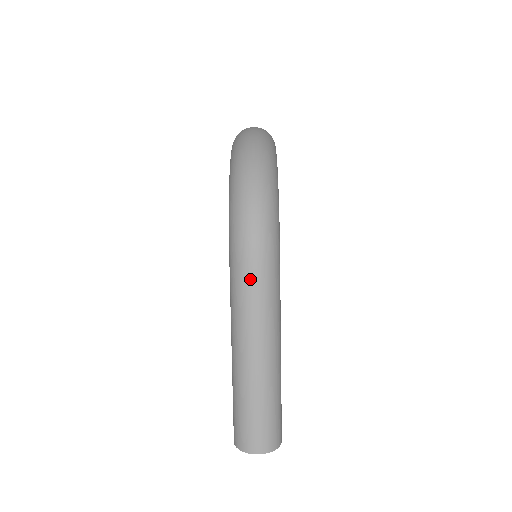
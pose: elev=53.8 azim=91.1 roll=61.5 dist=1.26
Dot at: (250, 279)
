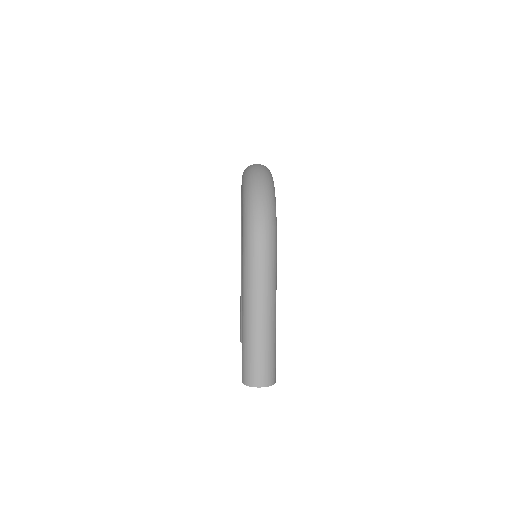
Dot at: (257, 264)
